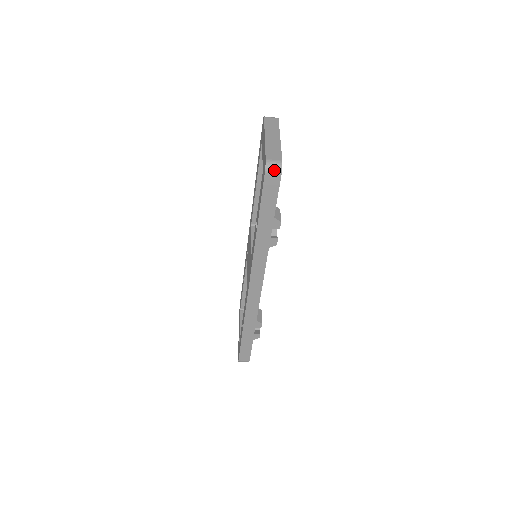
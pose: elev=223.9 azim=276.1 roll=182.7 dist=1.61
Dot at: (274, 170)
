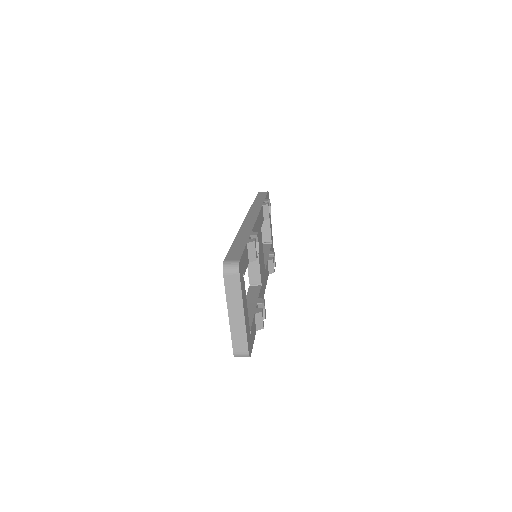
Dot at: occluded
